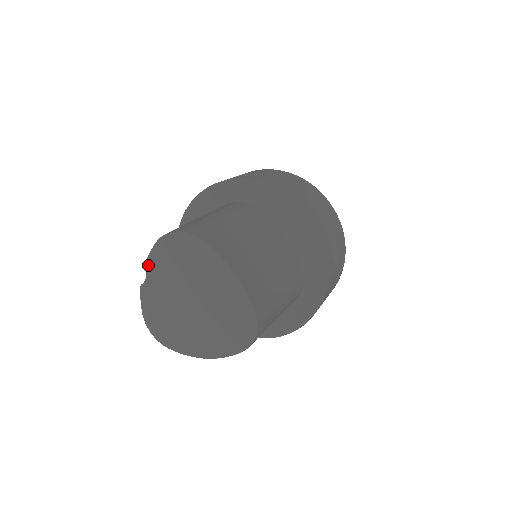
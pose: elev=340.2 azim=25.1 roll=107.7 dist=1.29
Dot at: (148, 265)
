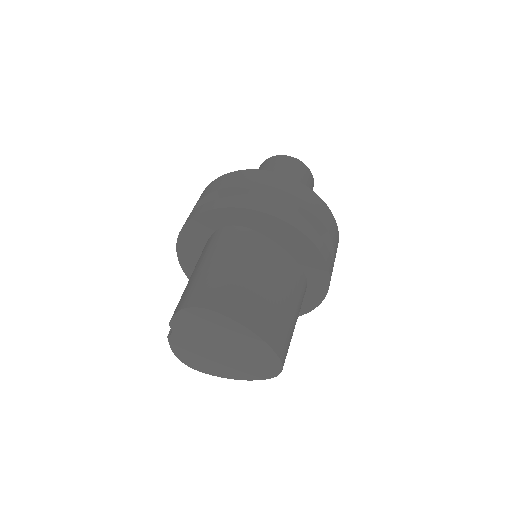
Dot at: (172, 325)
